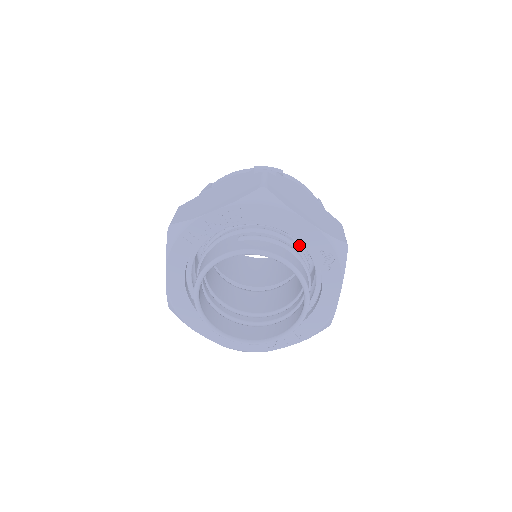
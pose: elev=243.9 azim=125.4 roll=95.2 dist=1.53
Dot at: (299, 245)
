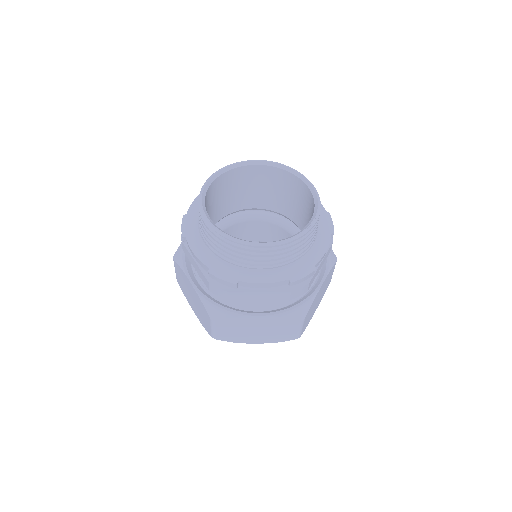
Dot at: occluded
